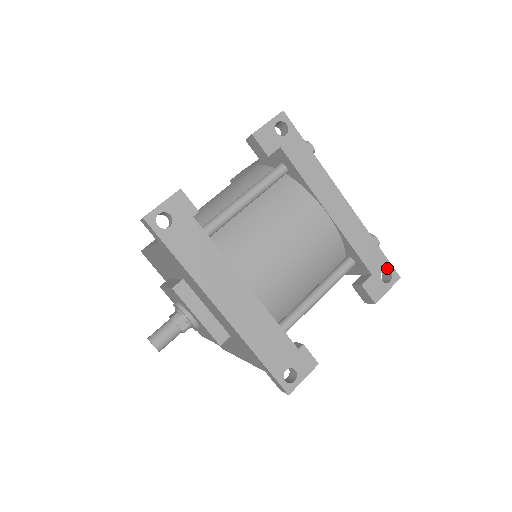
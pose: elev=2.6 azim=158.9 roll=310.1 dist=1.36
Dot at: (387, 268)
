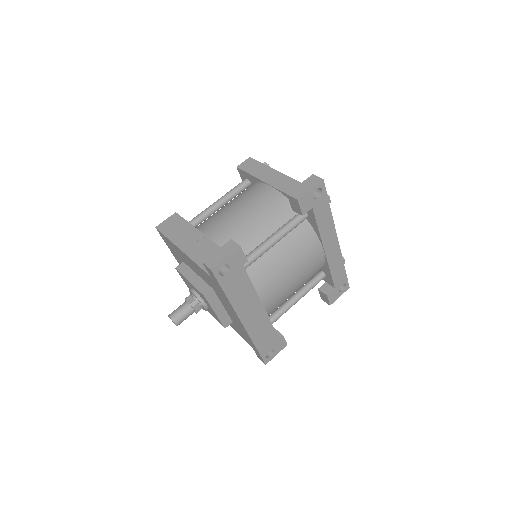
Dot at: (345, 283)
